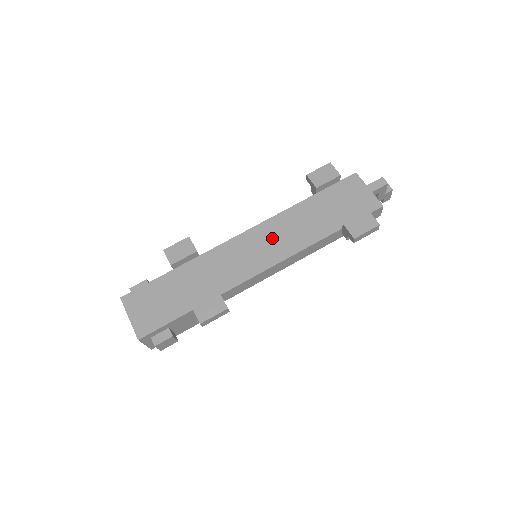
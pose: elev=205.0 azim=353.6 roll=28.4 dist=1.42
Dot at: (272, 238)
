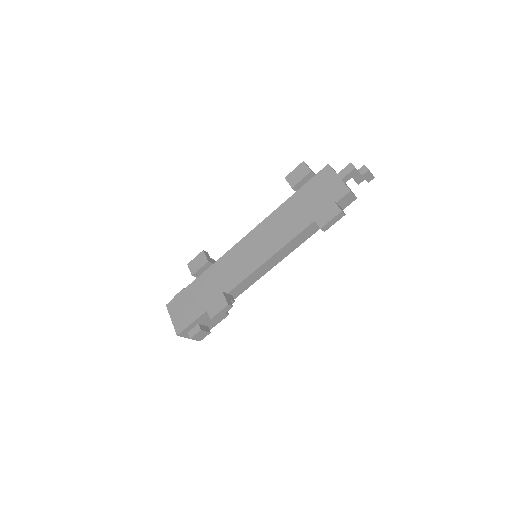
Dot at: (262, 239)
